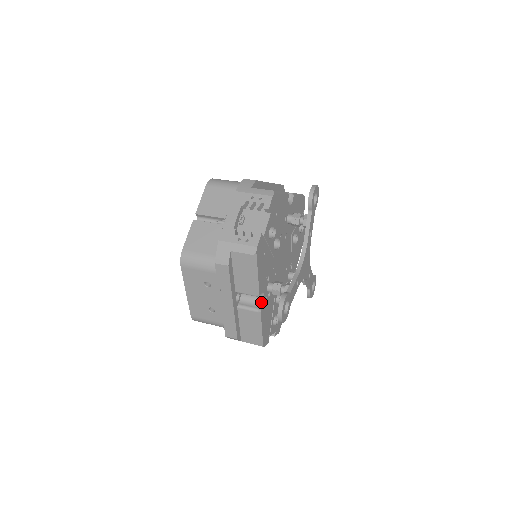
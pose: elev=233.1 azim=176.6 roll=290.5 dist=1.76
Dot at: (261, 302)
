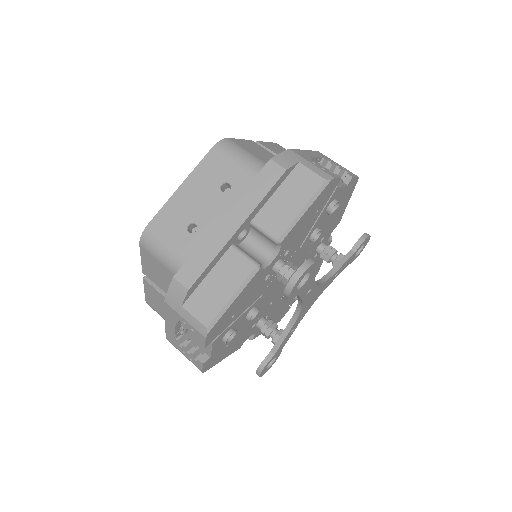
Dot at: (265, 263)
